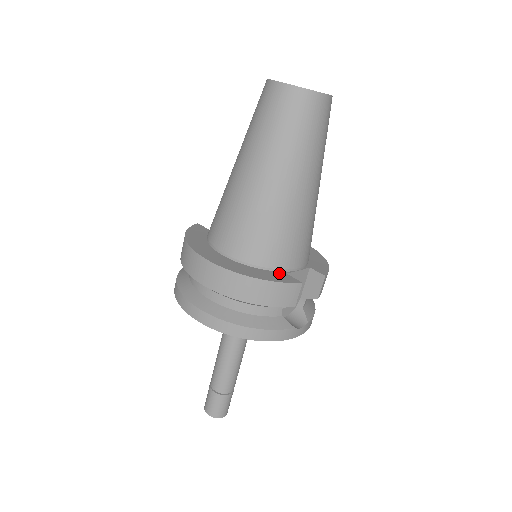
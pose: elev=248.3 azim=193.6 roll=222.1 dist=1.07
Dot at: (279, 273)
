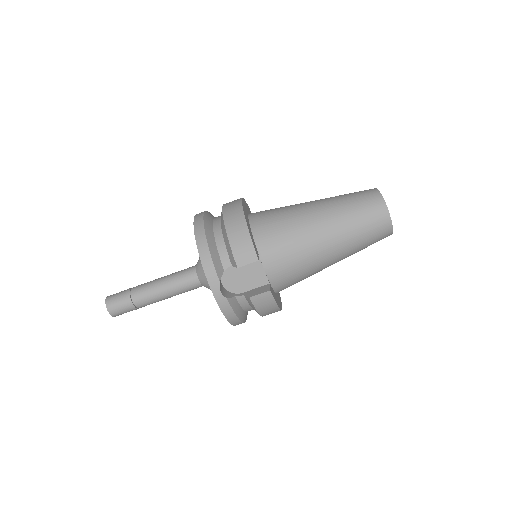
Dot at: (256, 248)
